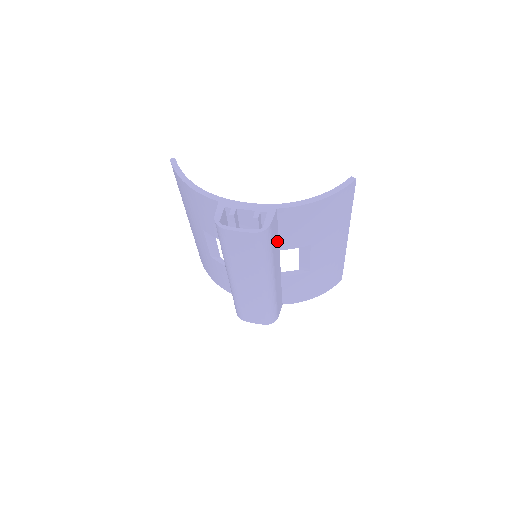
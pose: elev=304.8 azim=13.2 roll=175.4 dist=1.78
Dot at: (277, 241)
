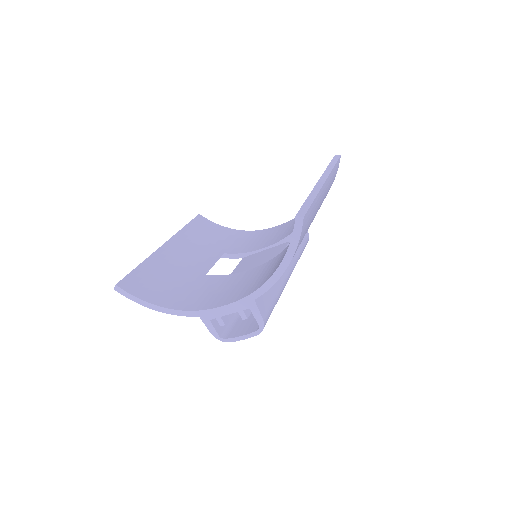
Dot at: occluded
